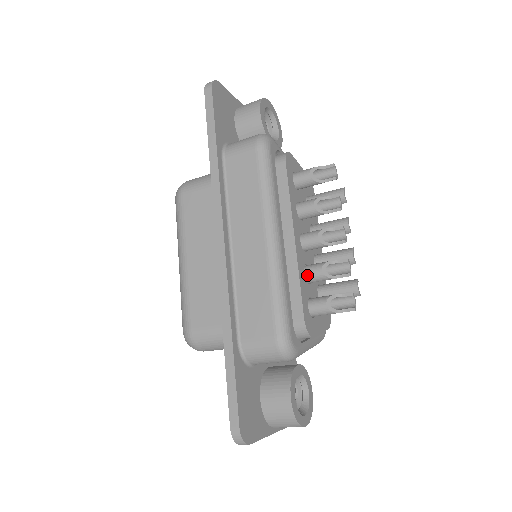
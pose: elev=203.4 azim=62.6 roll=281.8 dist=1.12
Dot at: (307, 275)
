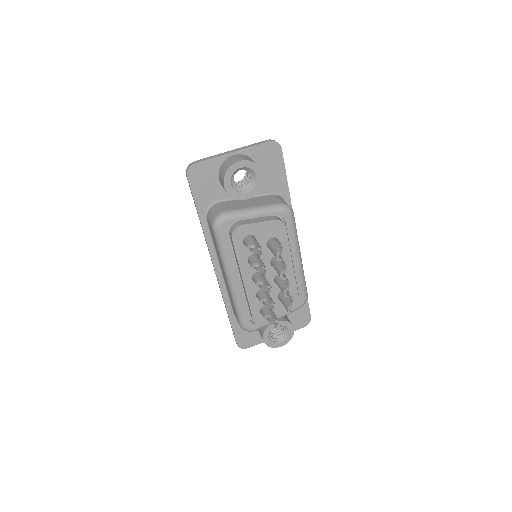
Dot at: (258, 298)
